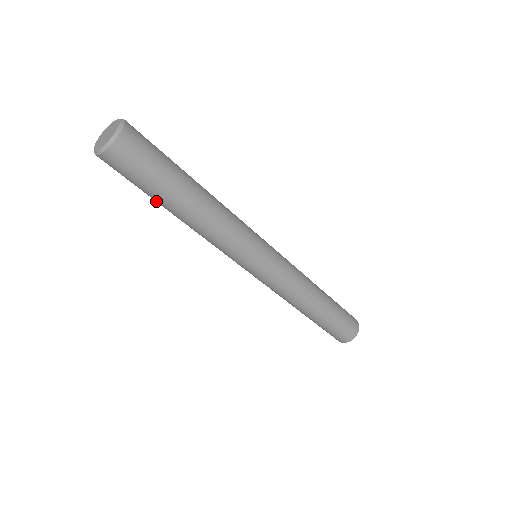
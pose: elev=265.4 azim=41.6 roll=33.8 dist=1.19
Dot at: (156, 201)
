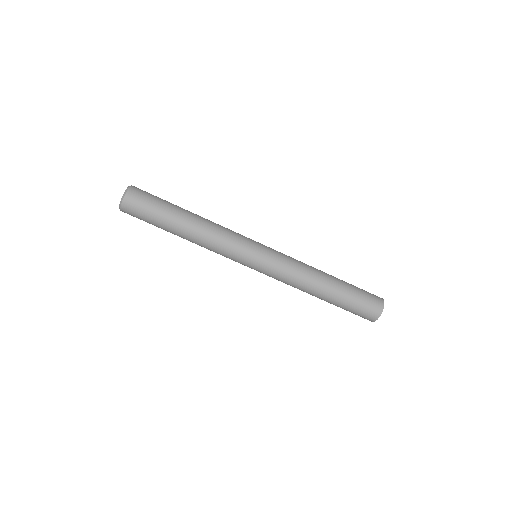
Dot at: (167, 225)
